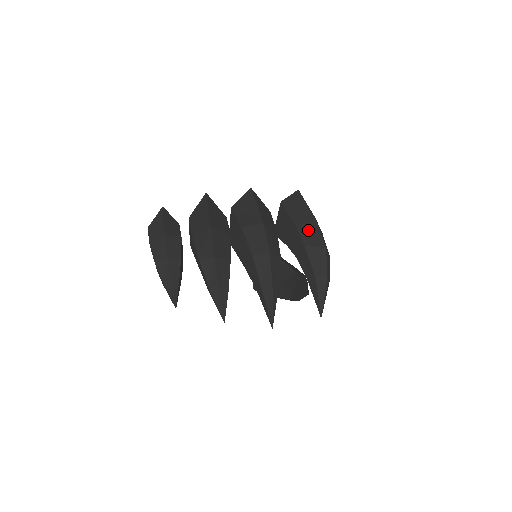
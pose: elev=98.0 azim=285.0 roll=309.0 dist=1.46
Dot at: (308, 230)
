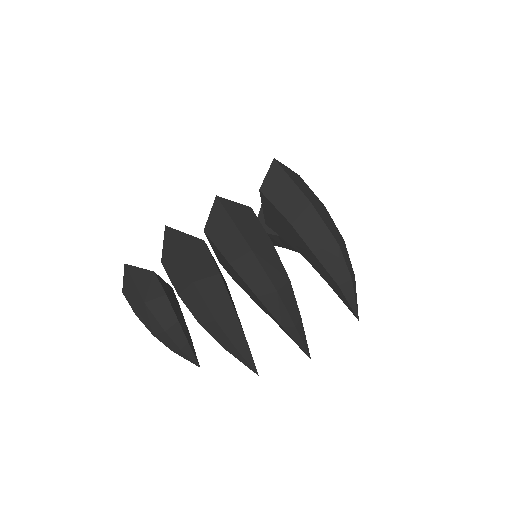
Dot at: (308, 226)
